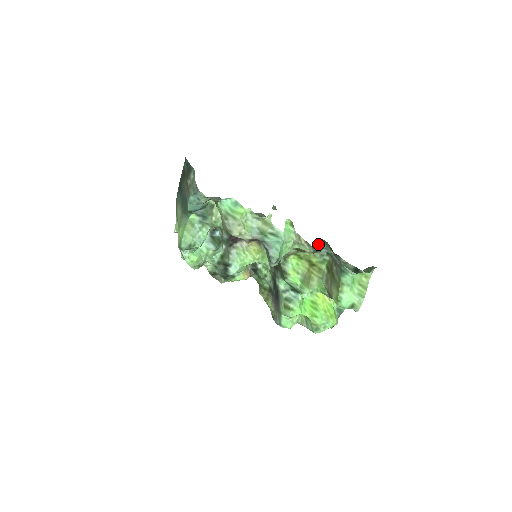
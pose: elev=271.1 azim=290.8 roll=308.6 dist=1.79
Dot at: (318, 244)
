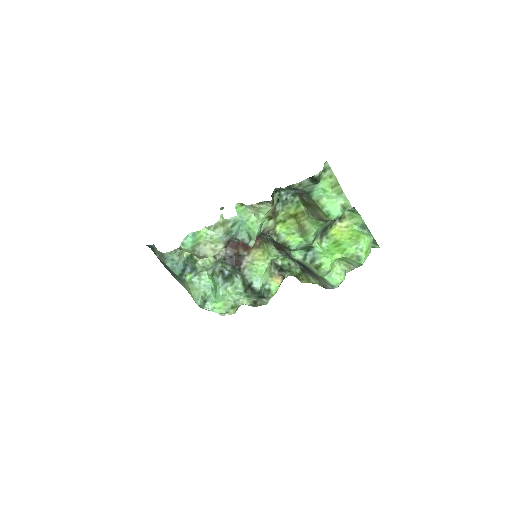
Dot at: (271, 196)
